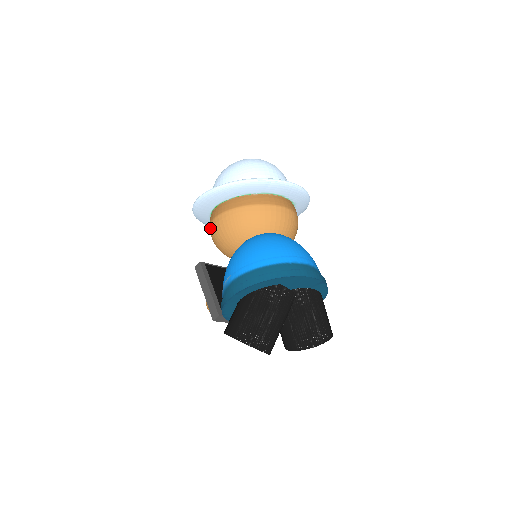
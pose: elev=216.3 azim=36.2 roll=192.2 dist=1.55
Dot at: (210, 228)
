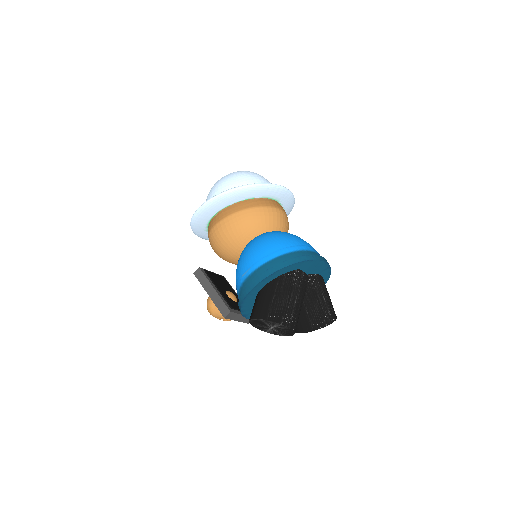
Dot at: (212, 233)
